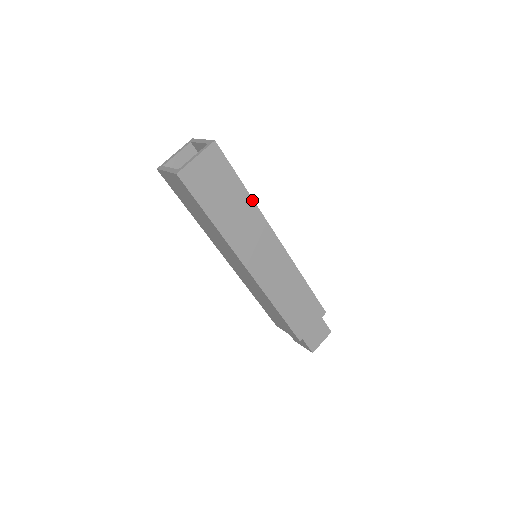
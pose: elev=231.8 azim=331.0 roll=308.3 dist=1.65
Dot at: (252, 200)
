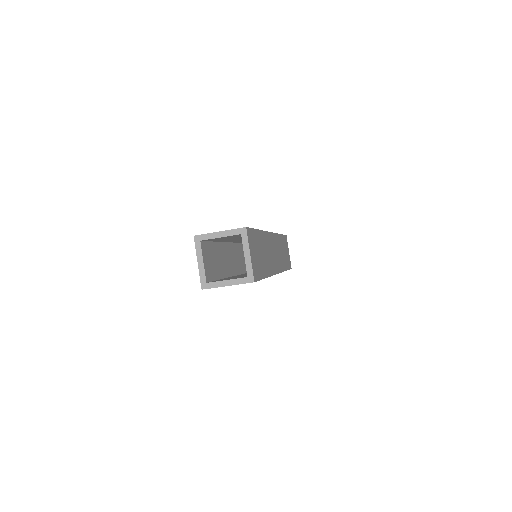
Dot at: occluded
